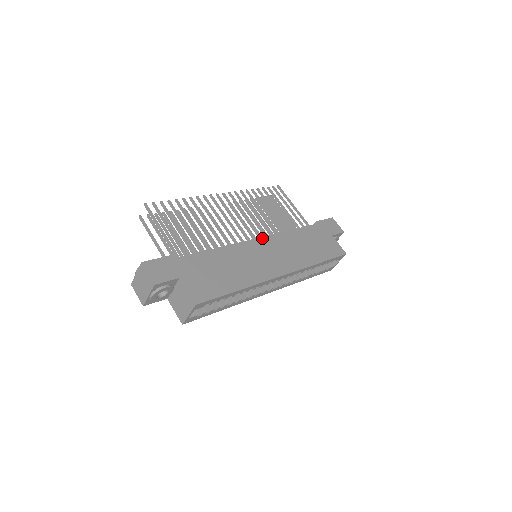
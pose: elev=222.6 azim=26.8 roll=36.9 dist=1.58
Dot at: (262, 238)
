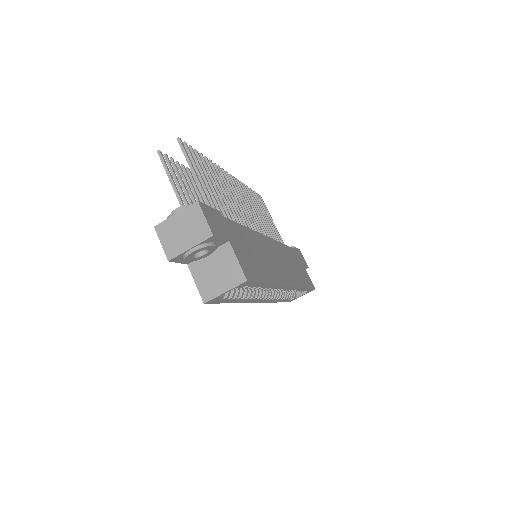
Dot at: (269, 238)
